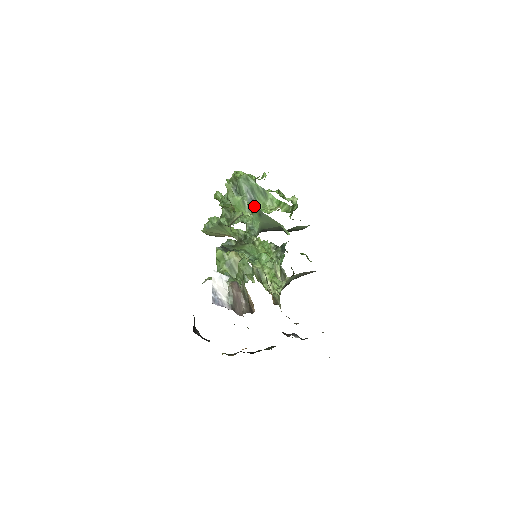
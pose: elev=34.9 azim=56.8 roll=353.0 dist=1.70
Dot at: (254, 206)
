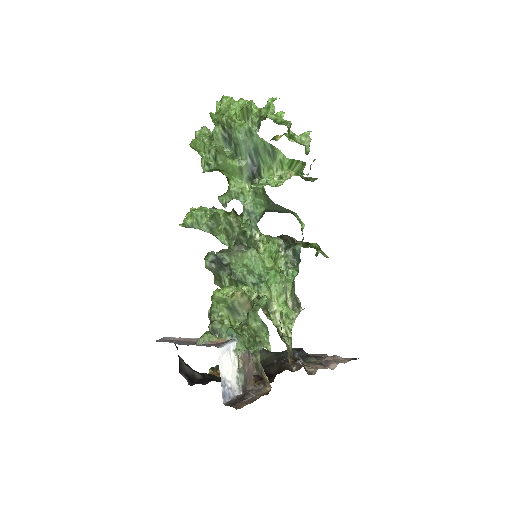
Dot at: (261, 191)
